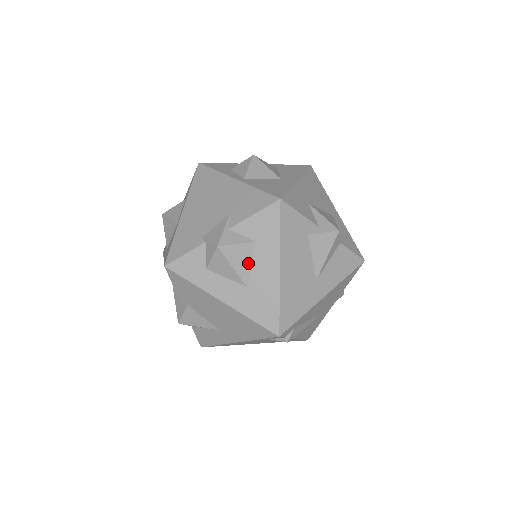
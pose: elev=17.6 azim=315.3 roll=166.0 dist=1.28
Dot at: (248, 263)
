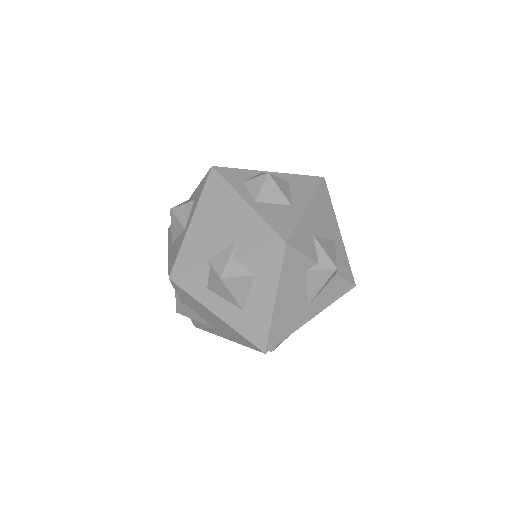
Dot at: (247, 292)
